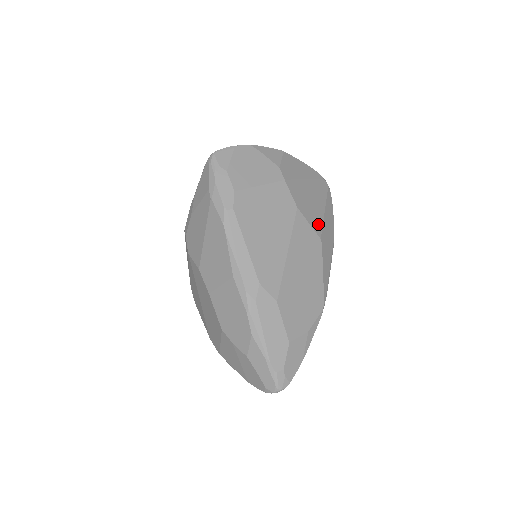
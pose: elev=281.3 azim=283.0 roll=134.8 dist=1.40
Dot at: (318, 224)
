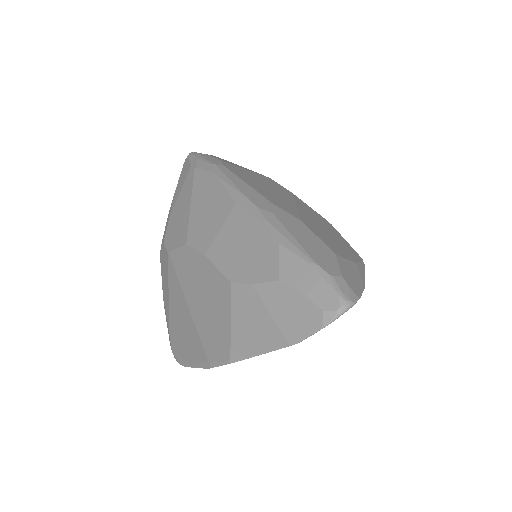
Dot at: occluded
